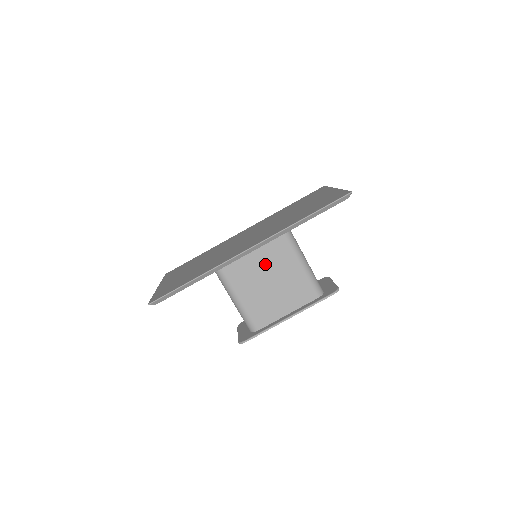
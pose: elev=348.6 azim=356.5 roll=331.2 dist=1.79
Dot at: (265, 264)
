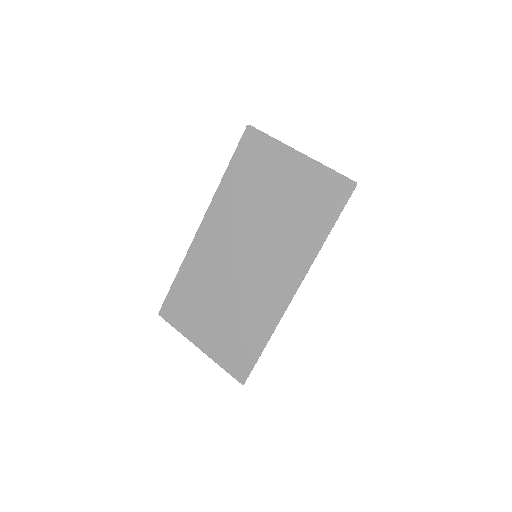
Dot at: occluded
